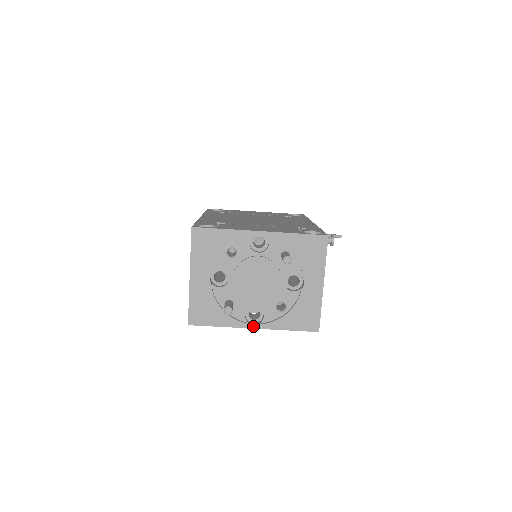
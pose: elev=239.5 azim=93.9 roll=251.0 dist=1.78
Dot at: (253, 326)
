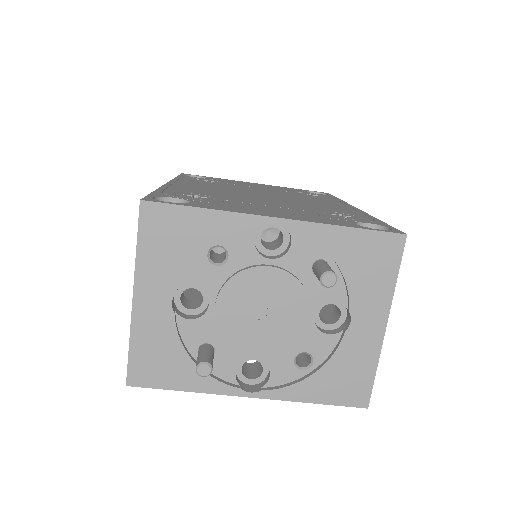
Dot at: (249, 393)
